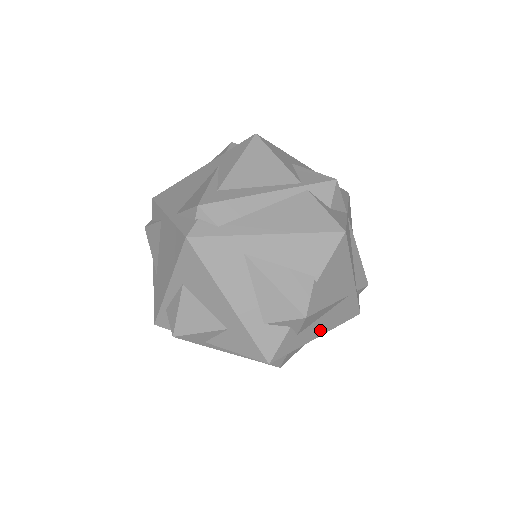
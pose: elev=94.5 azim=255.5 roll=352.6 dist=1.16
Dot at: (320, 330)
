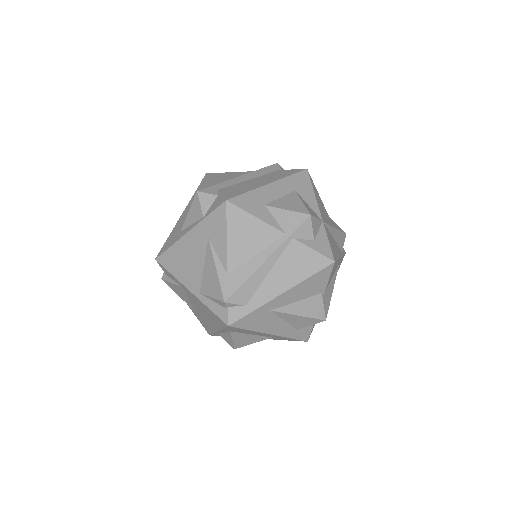
Dot at: occluded
